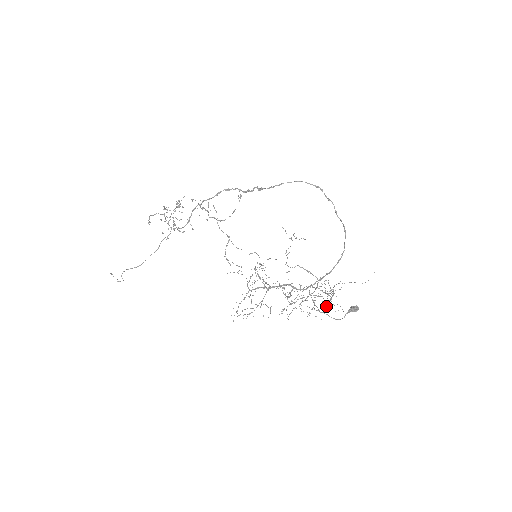
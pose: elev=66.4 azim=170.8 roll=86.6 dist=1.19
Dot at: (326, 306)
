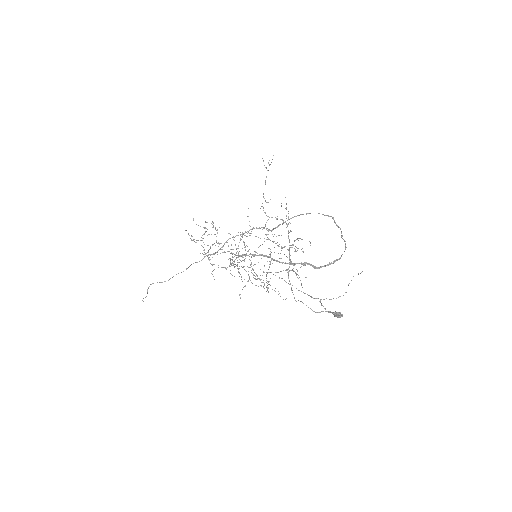
Dot at: (296, 273)
